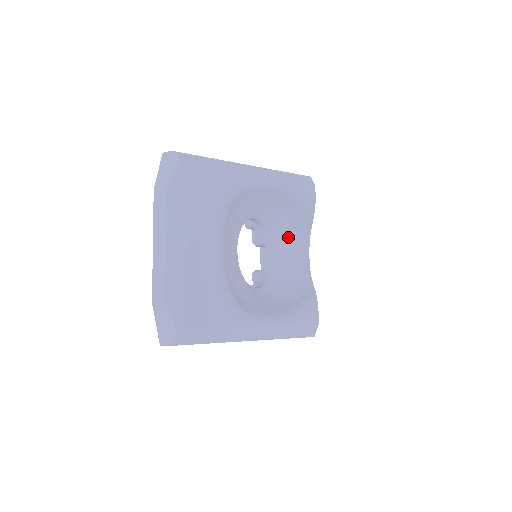
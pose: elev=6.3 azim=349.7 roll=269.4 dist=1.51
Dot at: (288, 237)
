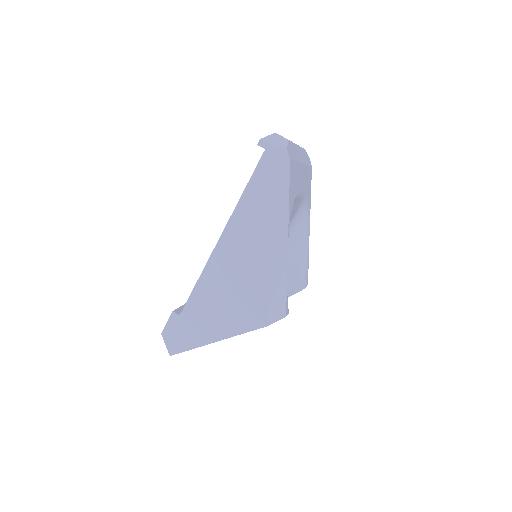
Dot at: occluded
